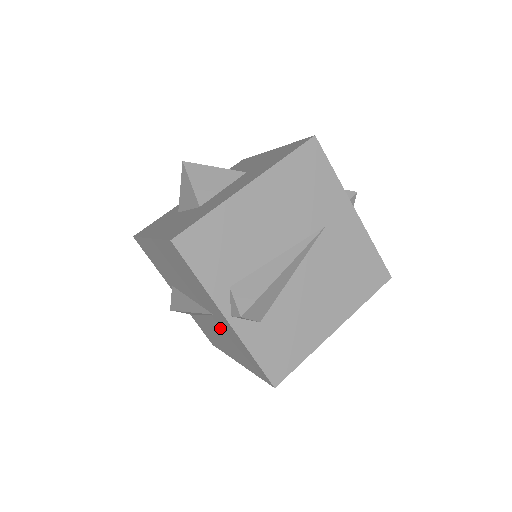
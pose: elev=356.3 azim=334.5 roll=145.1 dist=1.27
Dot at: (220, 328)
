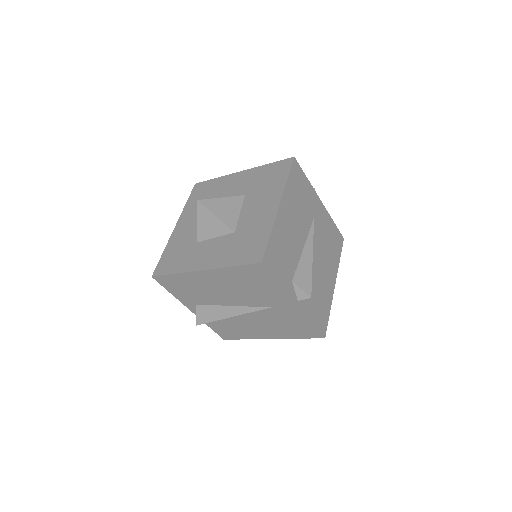
Dot at: (270, 316)
